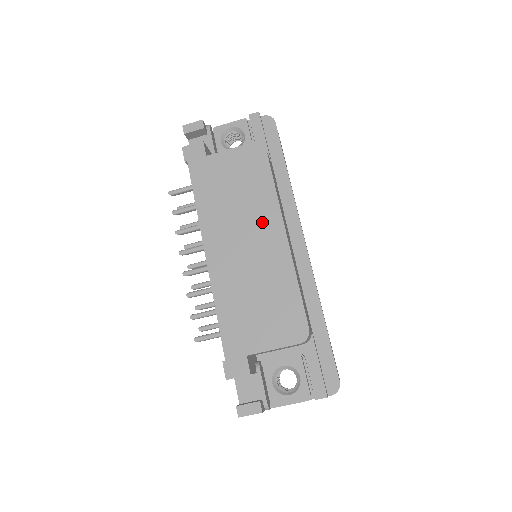
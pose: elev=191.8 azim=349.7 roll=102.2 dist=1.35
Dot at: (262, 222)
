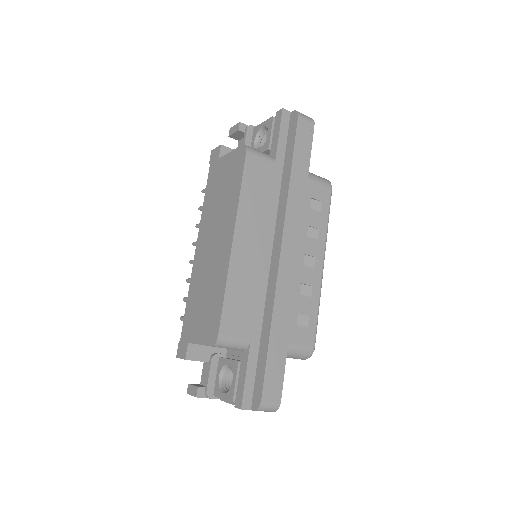
Dot at: (225, 225)
